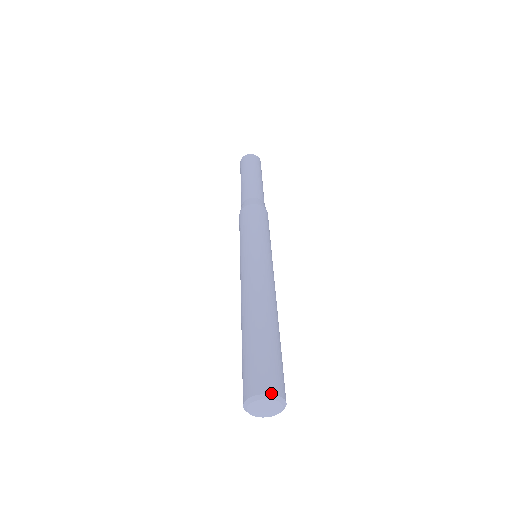
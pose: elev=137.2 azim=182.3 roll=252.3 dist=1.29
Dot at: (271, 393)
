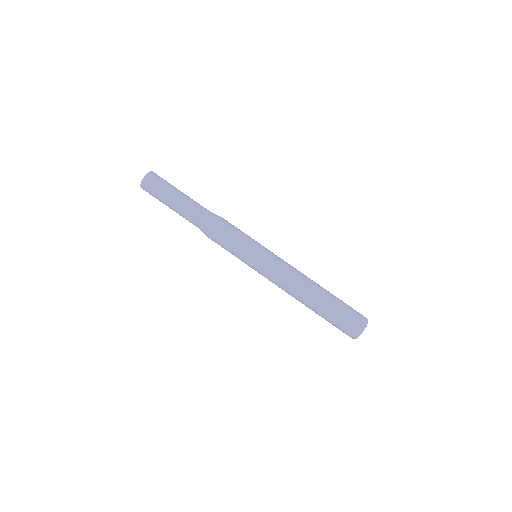
Dot at: (366, 323)
